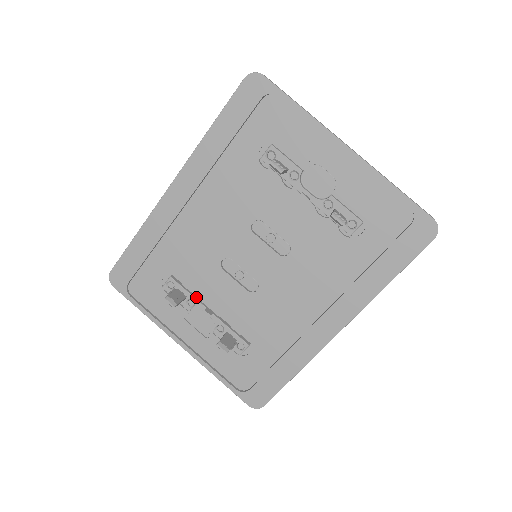
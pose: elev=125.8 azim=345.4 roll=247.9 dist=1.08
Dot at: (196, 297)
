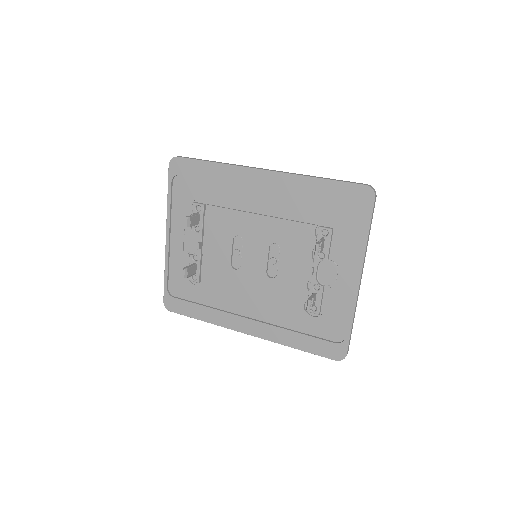
Dot at: (203, 230)
